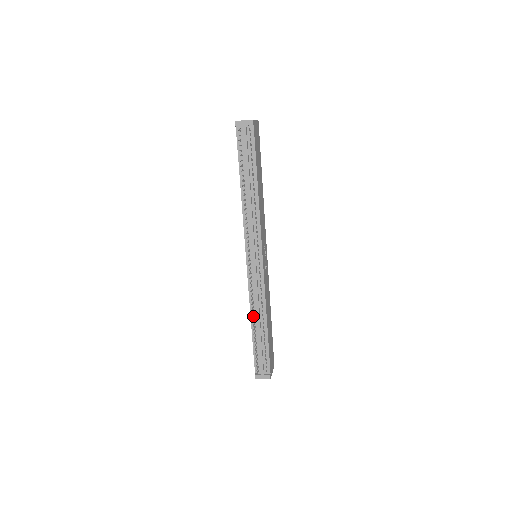
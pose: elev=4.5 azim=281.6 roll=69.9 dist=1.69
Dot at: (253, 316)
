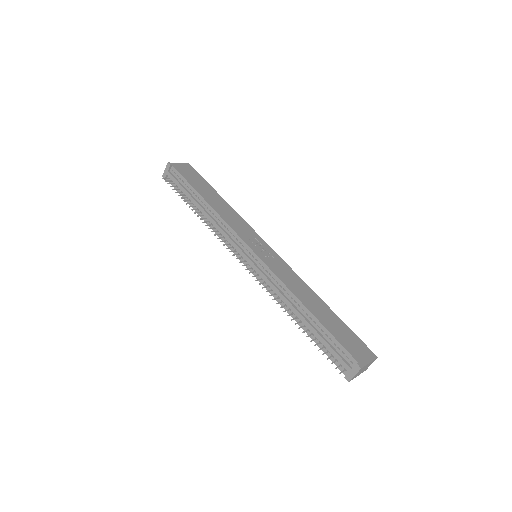
Dot at: (285, 310)
